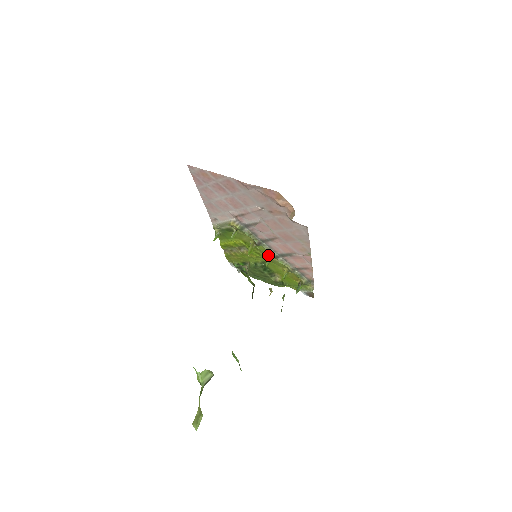
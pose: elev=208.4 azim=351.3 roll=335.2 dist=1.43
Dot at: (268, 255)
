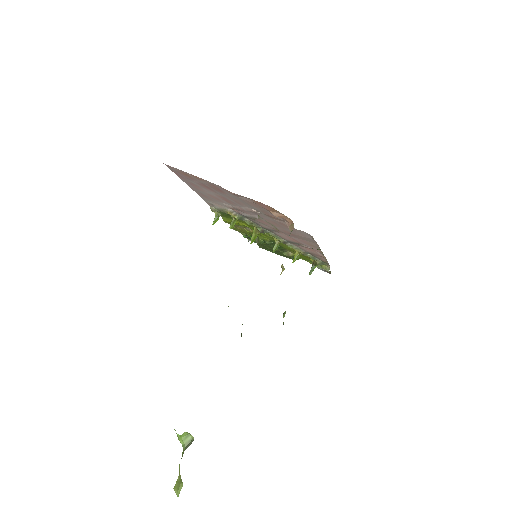
Dot at: (275, 239)
